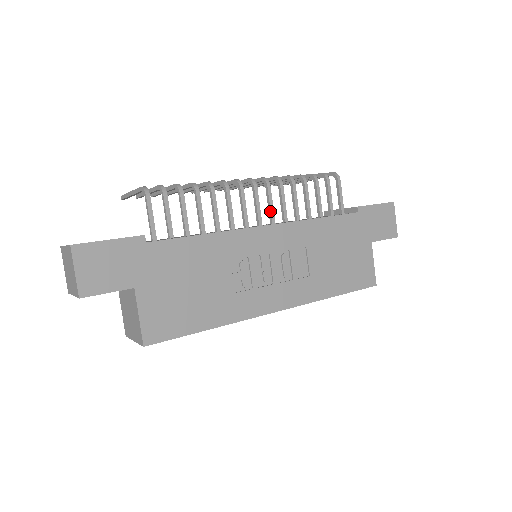
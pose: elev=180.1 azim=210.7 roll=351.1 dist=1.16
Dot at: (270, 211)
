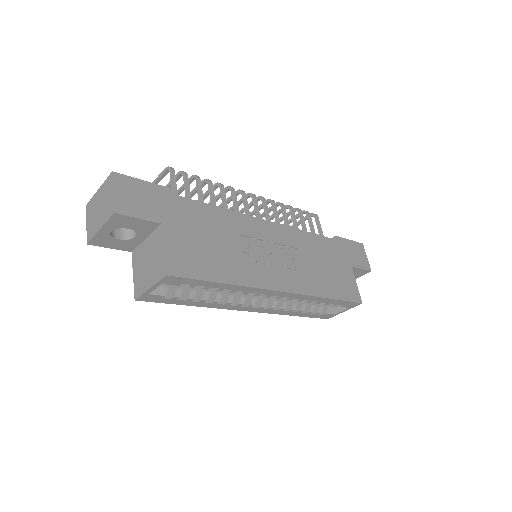
Dot at: (267, 218)
